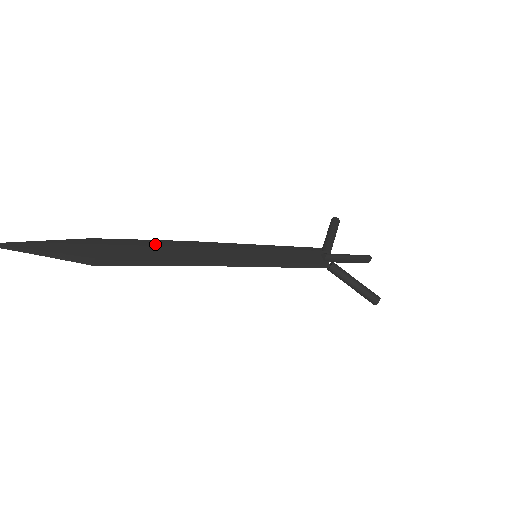
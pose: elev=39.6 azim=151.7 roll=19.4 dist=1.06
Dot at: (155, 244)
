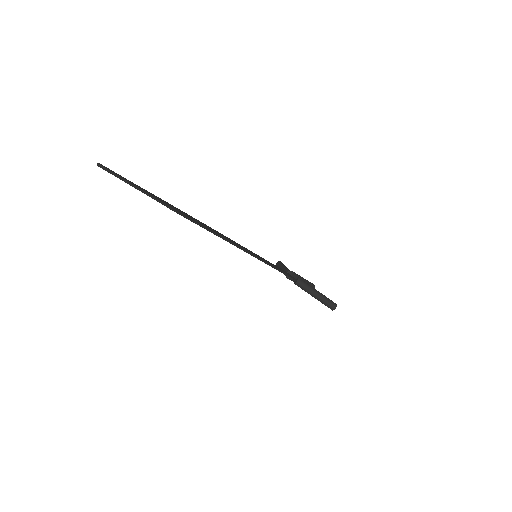
Dot at: (199, 221)
